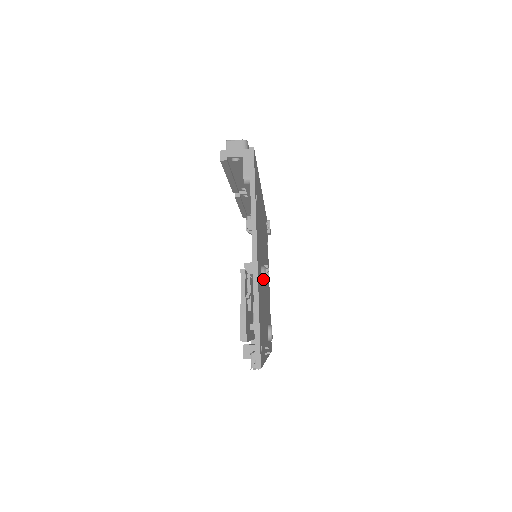
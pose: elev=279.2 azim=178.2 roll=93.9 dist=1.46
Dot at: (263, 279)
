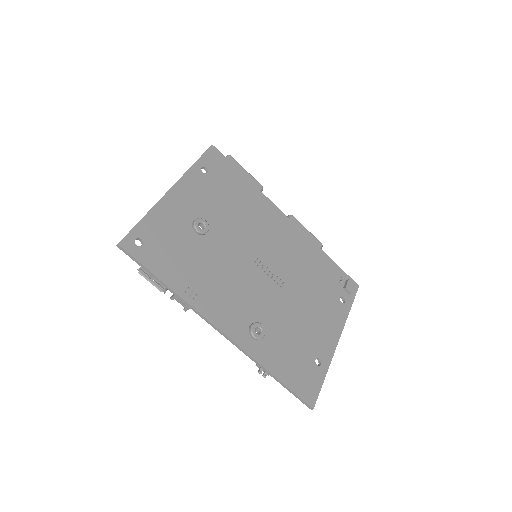
Dot at: (193, 223)
